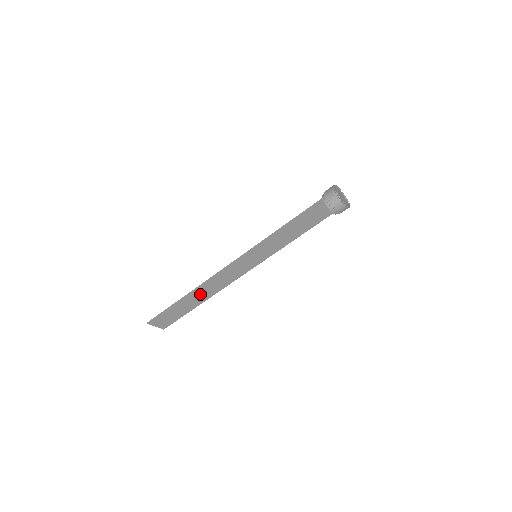
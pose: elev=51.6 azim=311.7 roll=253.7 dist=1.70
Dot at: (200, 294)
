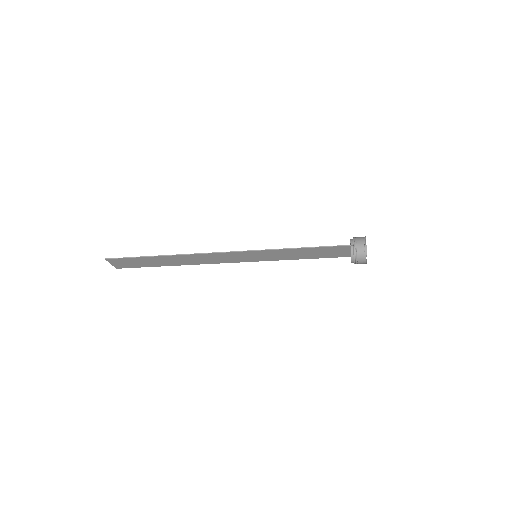
Dot at: (178, 259)
